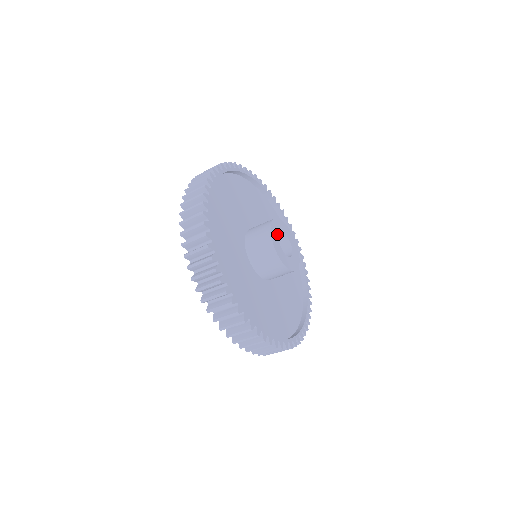
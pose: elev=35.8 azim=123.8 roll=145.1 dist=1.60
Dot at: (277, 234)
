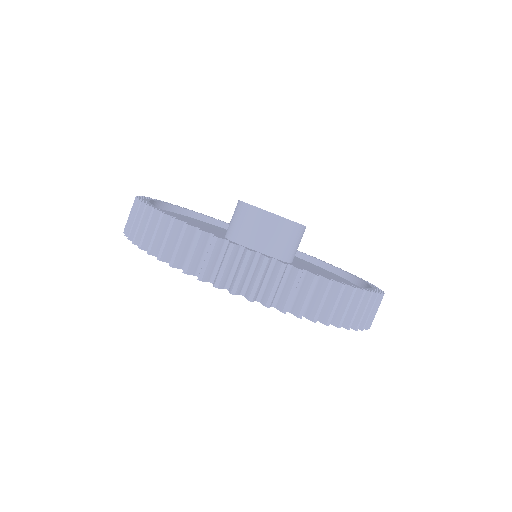
Dot at: occluded
